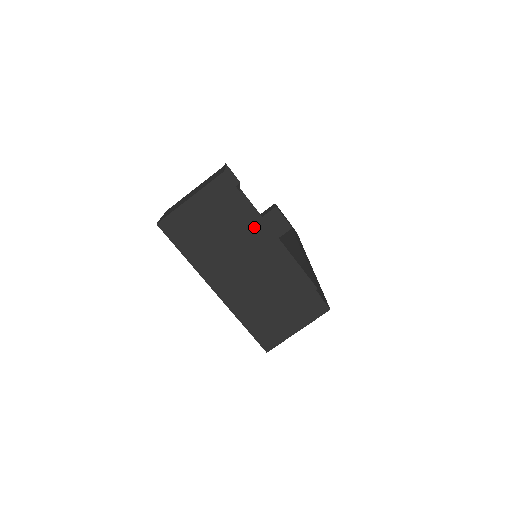
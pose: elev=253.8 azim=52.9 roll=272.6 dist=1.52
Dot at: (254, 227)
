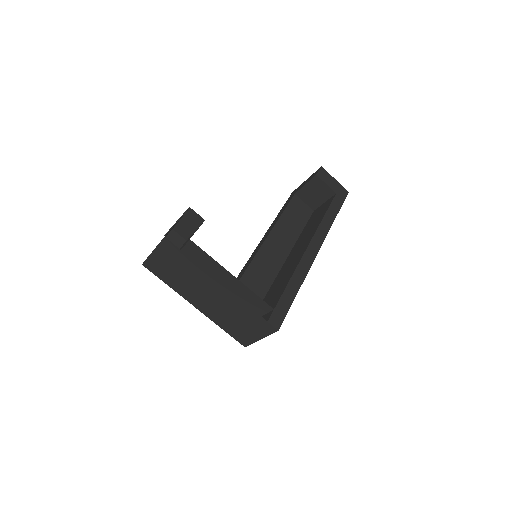
Dot at: (201, 272)
